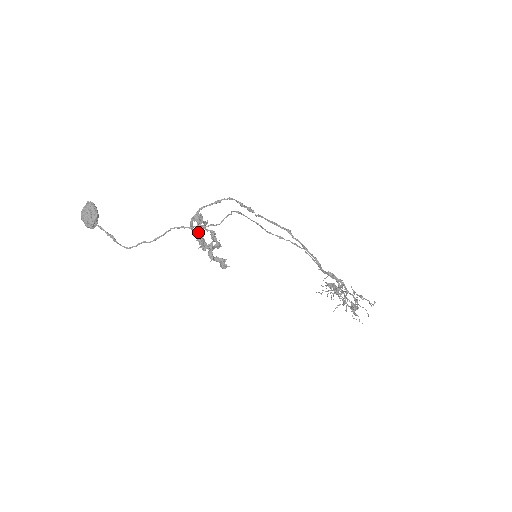
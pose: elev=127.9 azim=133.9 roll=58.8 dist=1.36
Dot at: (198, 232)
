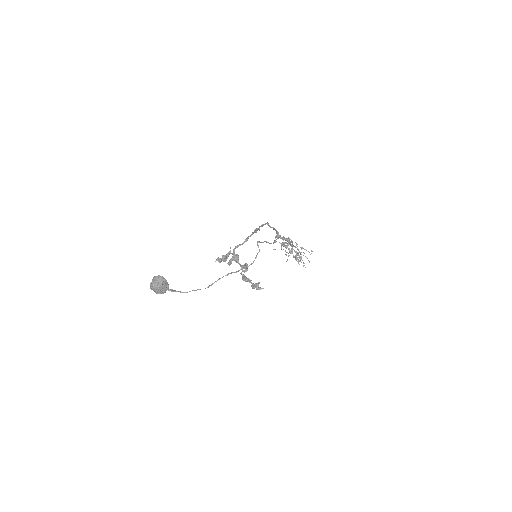
Dot at: occluded
